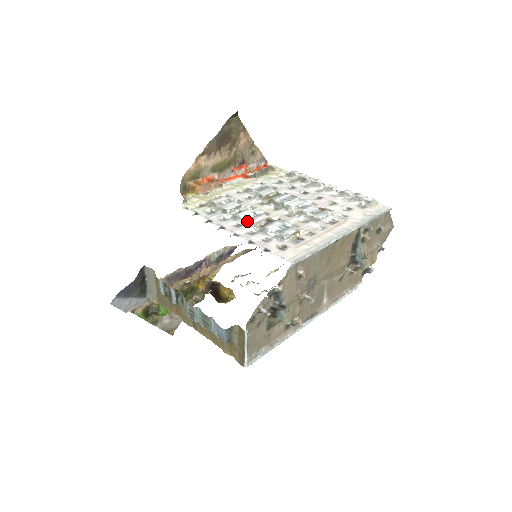
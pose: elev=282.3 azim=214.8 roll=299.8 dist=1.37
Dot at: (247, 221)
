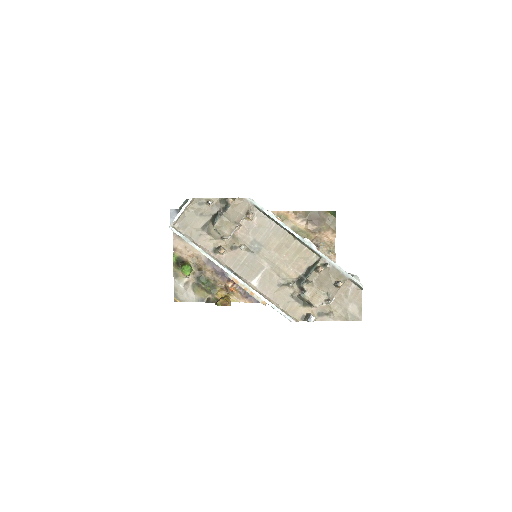
Dot at: occluded
